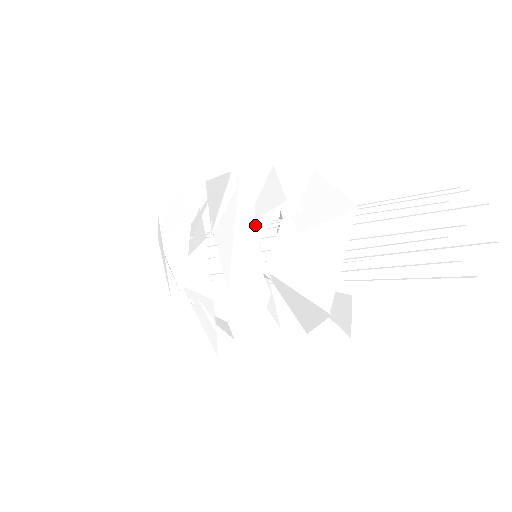
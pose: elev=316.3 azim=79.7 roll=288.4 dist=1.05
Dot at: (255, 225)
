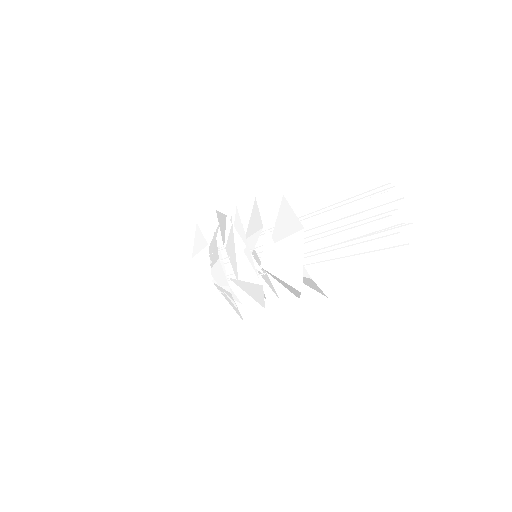
Dot at: (247, 245)
